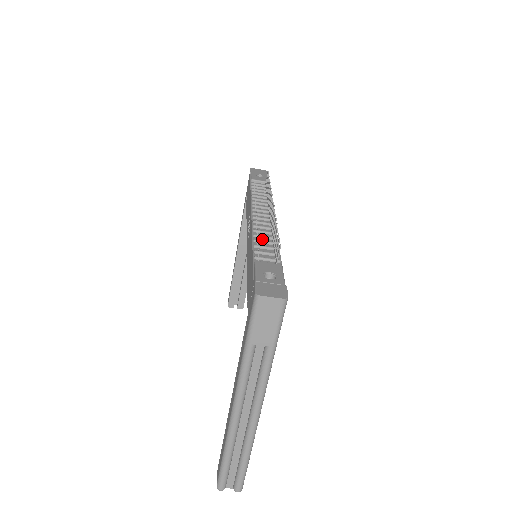
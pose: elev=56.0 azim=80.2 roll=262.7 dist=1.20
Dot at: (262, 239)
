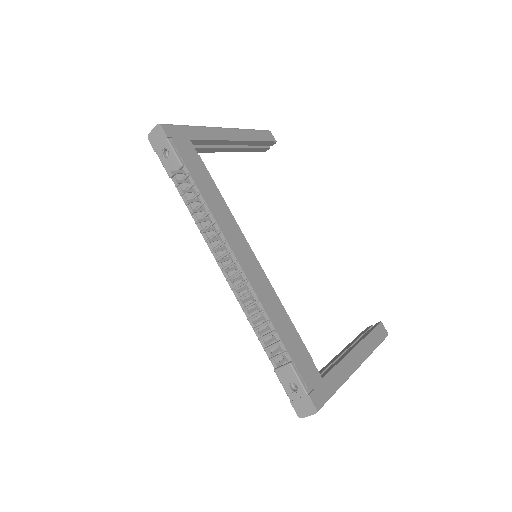
Dot at: occluded
